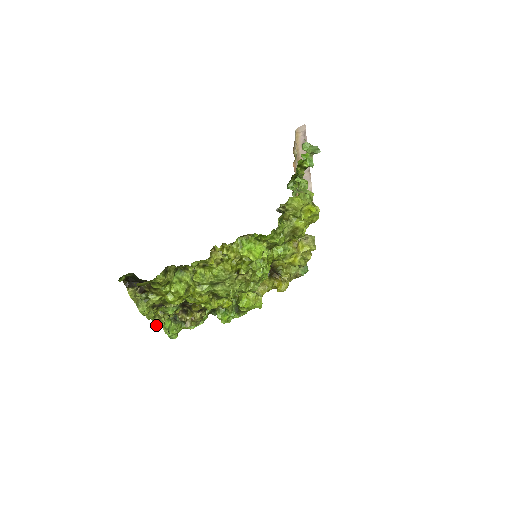
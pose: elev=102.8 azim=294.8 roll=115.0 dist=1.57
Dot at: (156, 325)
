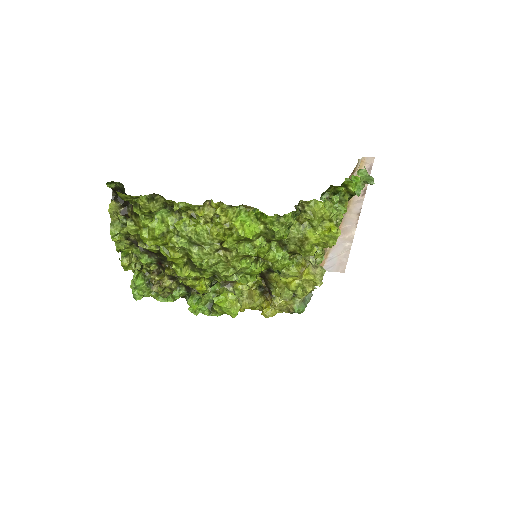
Dot at: (123, 265)
